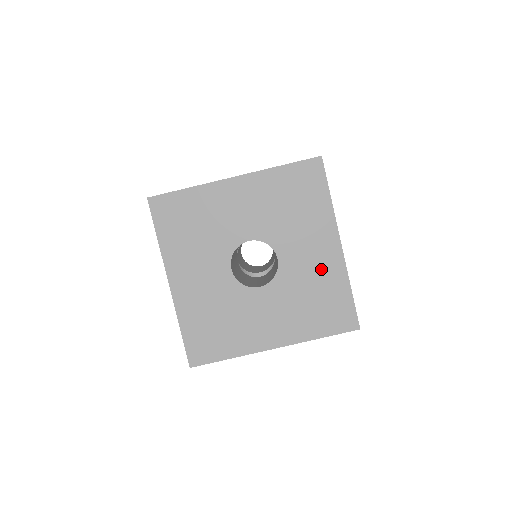
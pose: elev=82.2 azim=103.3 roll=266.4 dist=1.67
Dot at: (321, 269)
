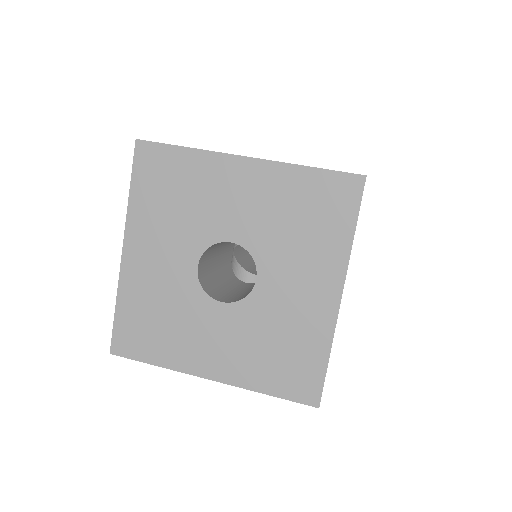
Dot at: (303, 316)
